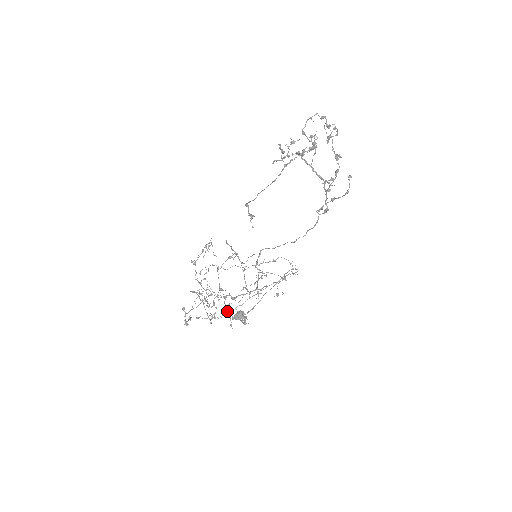
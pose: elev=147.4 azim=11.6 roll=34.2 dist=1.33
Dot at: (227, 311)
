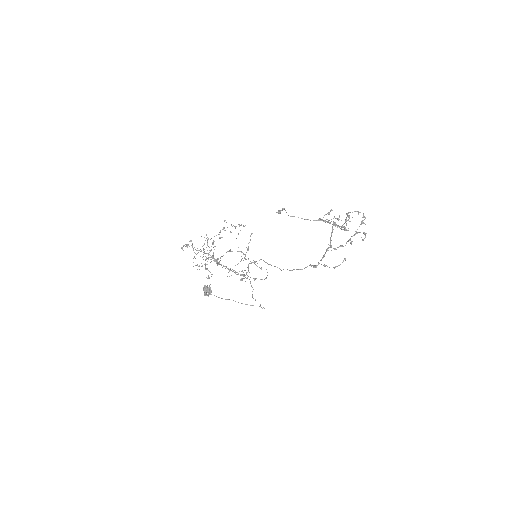
Dot at: occluded
